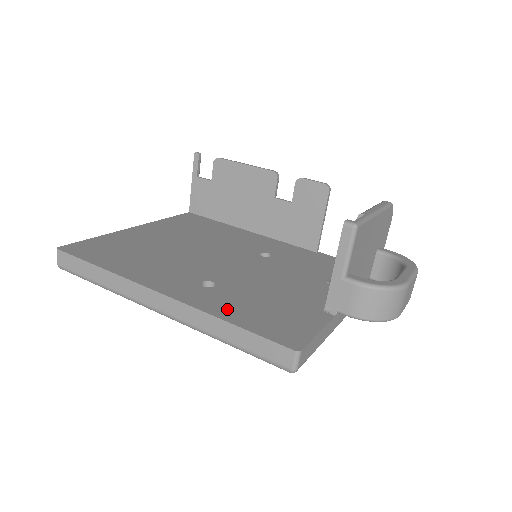
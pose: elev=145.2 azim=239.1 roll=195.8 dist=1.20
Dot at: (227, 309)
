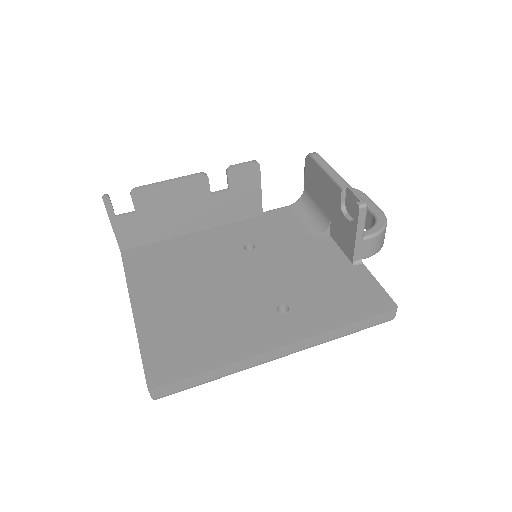
Dot at: (328, 317)
